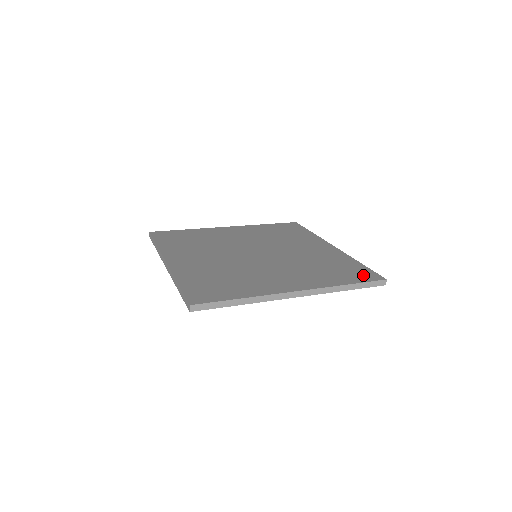
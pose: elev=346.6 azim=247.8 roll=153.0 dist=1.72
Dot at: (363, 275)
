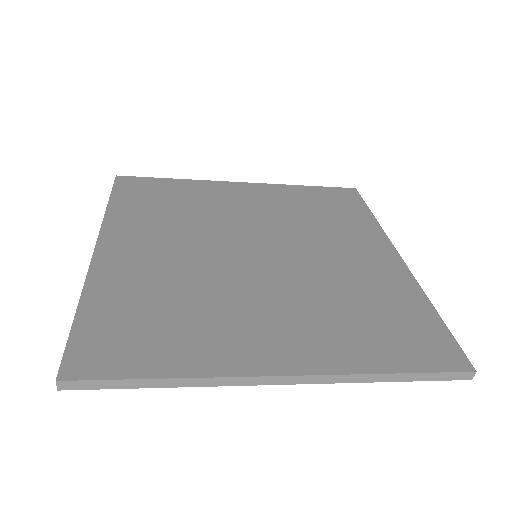
Dot at: (431, 349)
